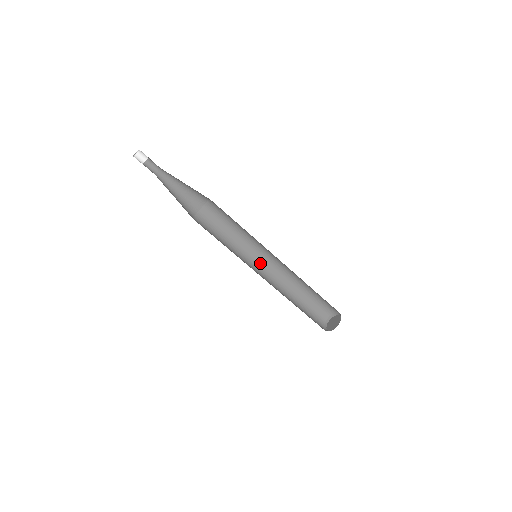
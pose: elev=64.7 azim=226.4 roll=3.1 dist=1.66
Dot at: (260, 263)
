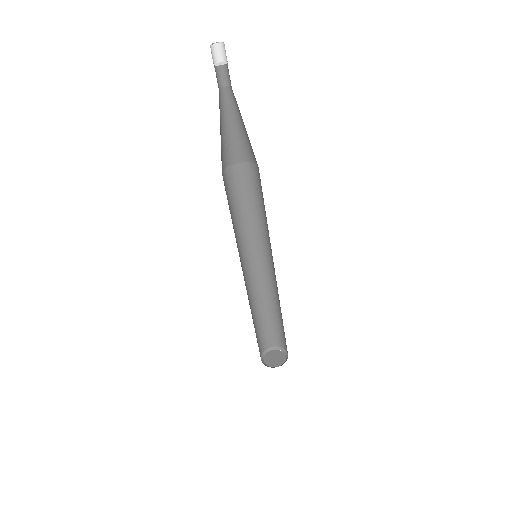
Dot at: (256, 259)
